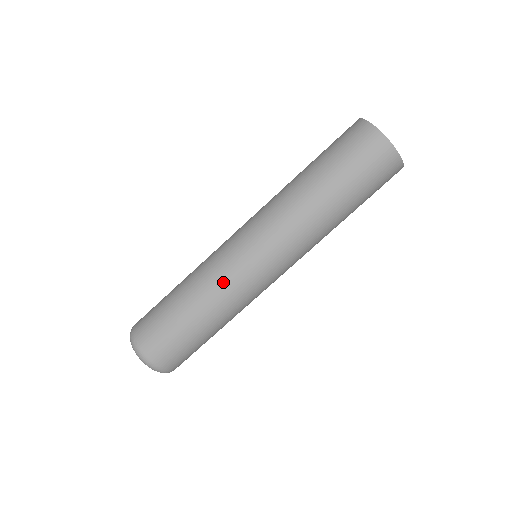
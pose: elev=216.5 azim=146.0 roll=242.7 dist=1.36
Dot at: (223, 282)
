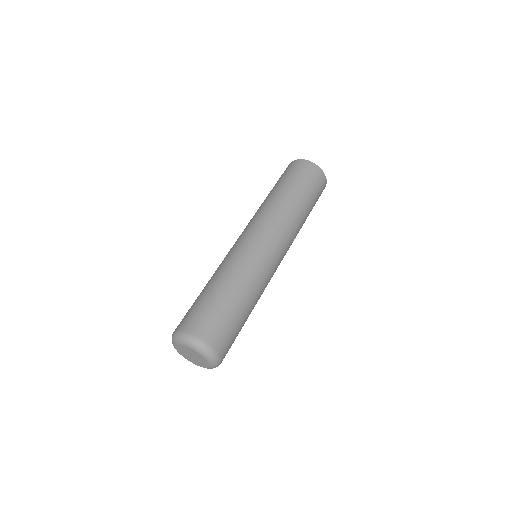
Dot at: (231, 259)
